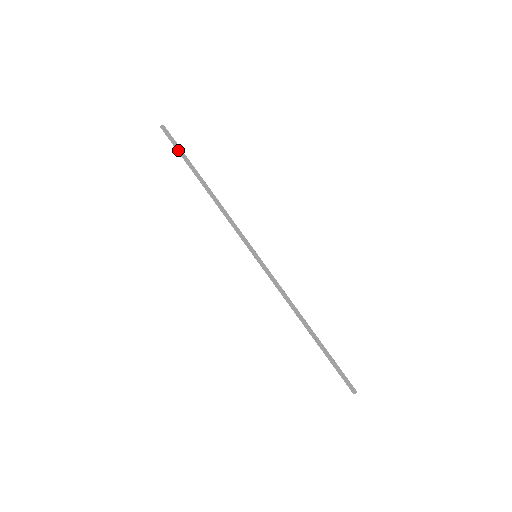
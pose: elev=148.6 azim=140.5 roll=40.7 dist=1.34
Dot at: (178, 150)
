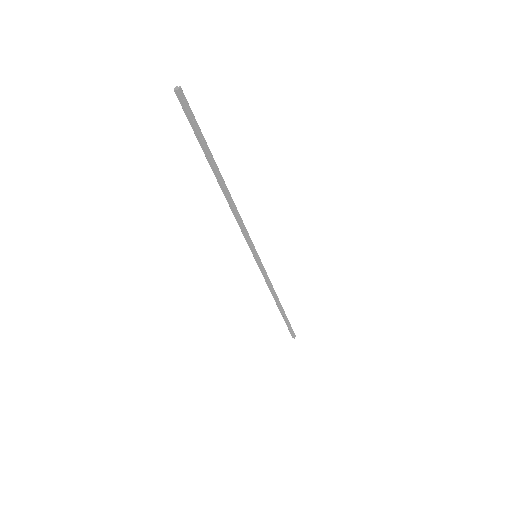
Dot at: (196, 134)
